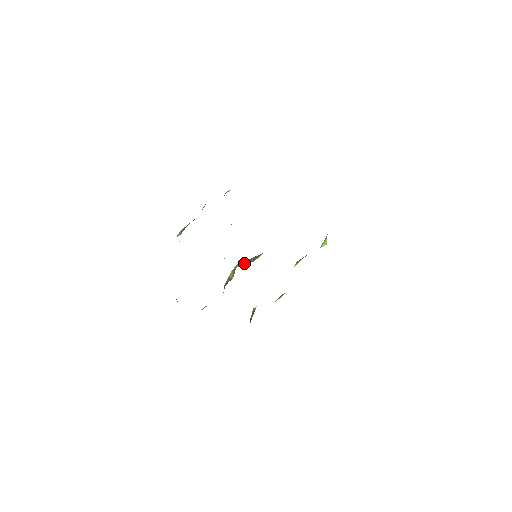
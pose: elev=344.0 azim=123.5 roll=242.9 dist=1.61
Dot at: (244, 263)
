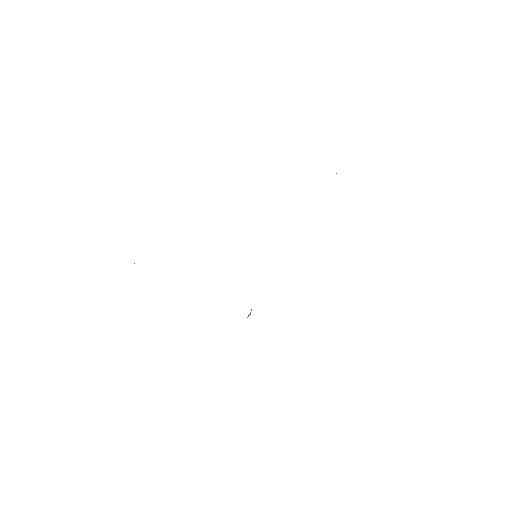
Dot at: occluded
